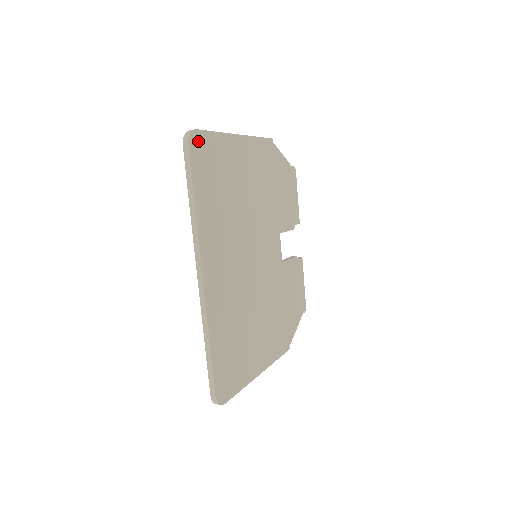
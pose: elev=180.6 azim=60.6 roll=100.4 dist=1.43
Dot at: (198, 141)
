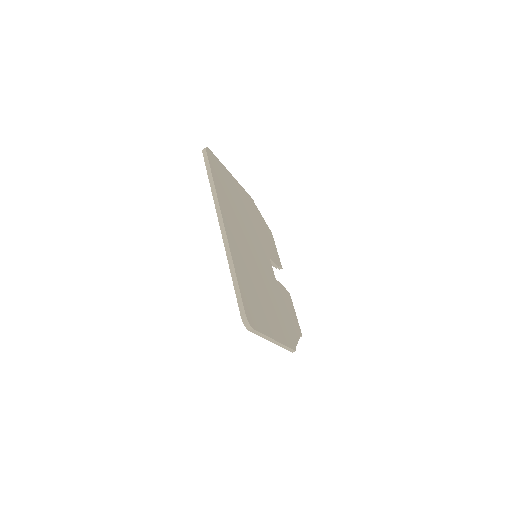
Dot at: (211, 155)
